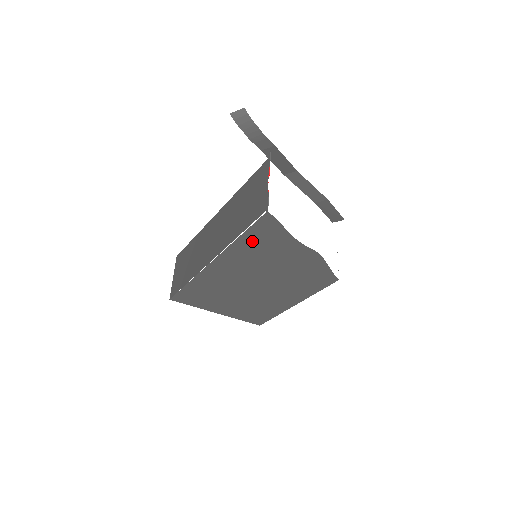
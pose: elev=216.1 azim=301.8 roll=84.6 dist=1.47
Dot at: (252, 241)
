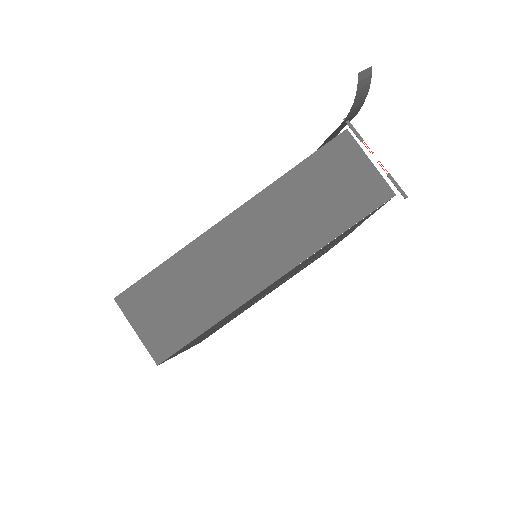
Dot at: (340, 236)
